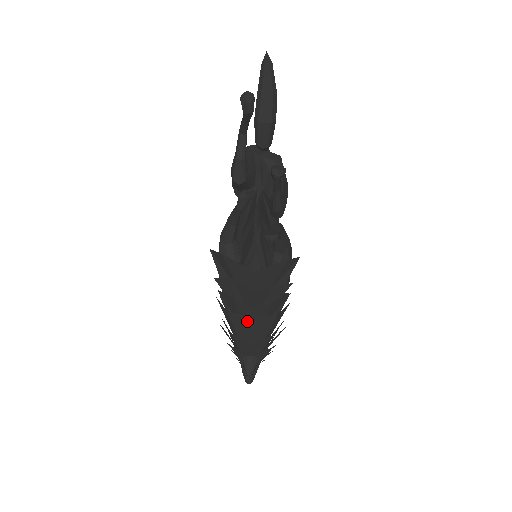
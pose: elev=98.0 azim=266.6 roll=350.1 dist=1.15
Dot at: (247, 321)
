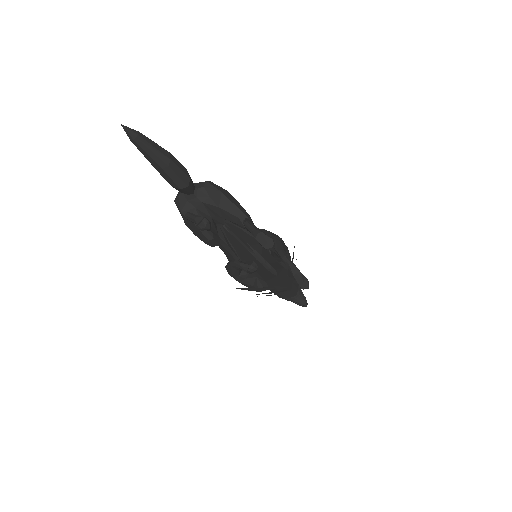
Dot at: occluded
